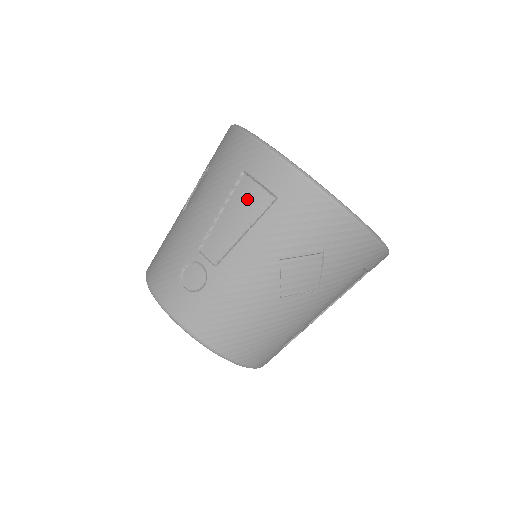
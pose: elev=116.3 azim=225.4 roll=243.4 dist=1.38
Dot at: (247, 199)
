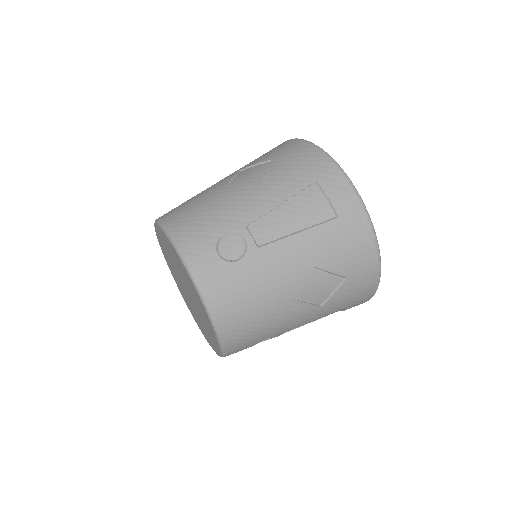
Dot at: (311, 205)
